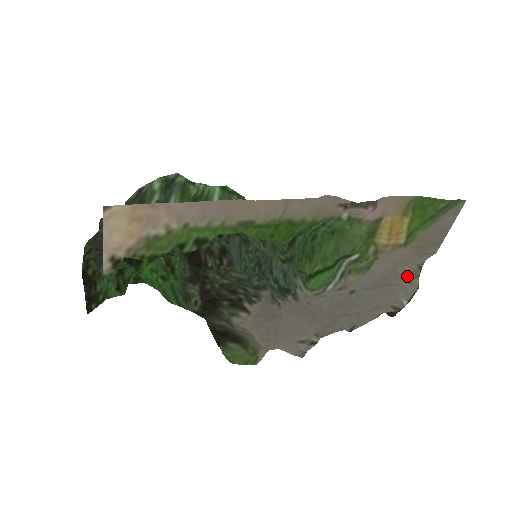
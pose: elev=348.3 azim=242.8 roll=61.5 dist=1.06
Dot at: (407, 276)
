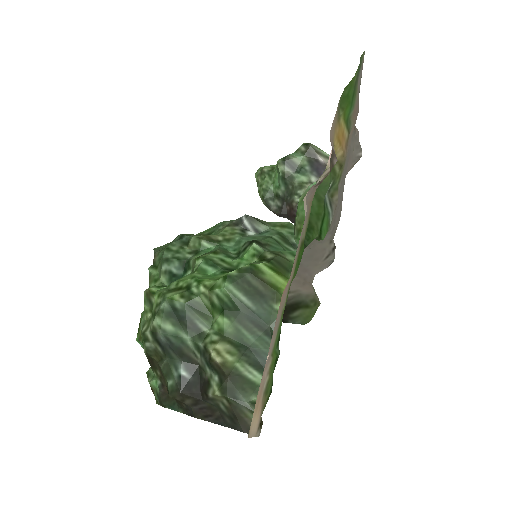
Dot at: (352, 139)
